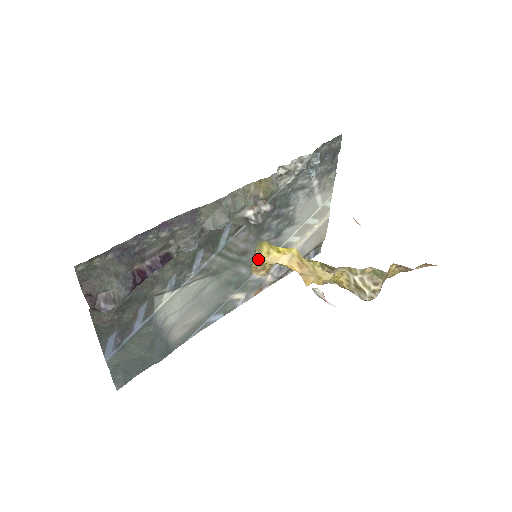
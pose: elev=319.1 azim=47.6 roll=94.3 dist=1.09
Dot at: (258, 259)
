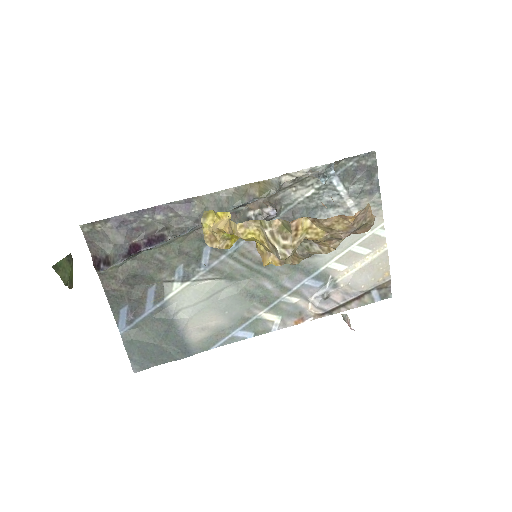
Dot at: (205, 226)
